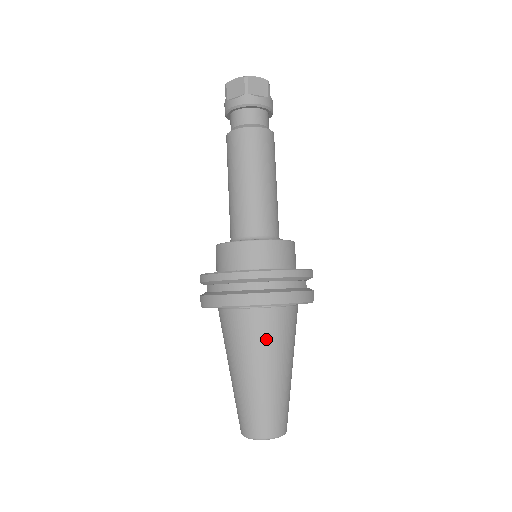
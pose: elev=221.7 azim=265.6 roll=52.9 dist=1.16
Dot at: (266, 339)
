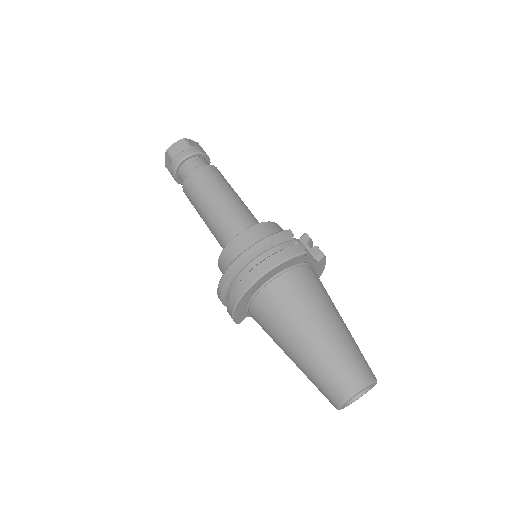
Dot at: (284, 310)
